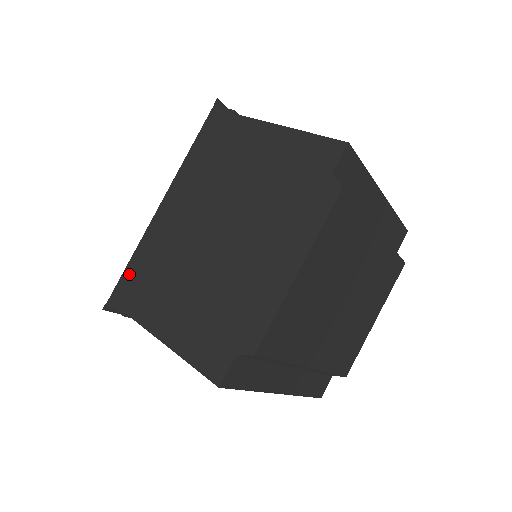
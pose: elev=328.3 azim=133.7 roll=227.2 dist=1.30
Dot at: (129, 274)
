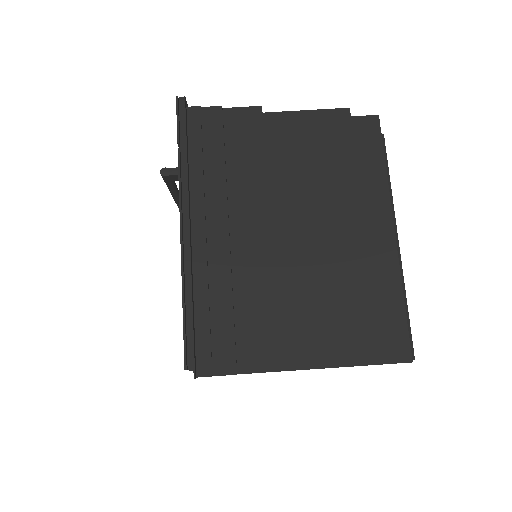
Dot at: occluded
